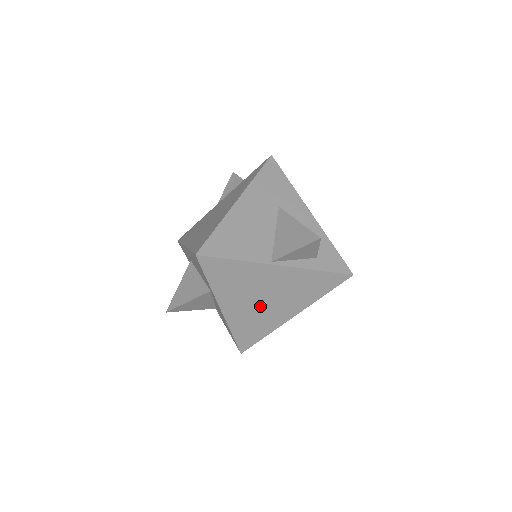
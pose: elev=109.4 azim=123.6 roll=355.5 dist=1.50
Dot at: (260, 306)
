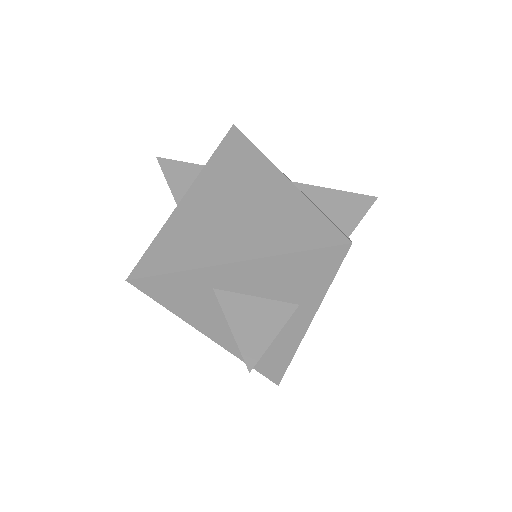
Dot at: occluded
